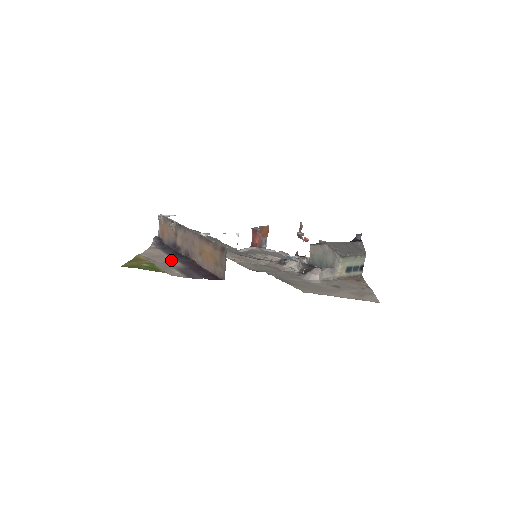
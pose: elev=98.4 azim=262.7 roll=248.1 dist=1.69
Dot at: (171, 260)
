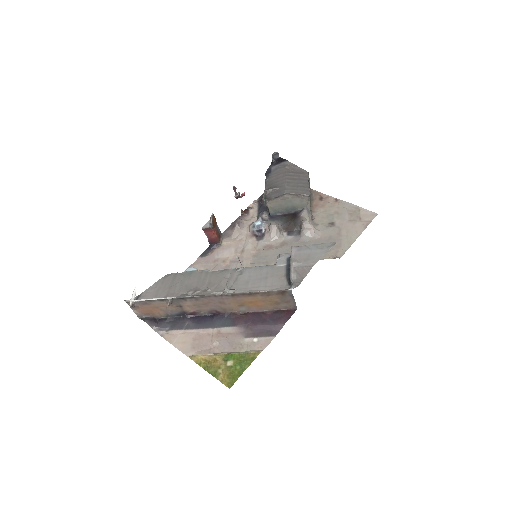
Dot at: (216, 332)
